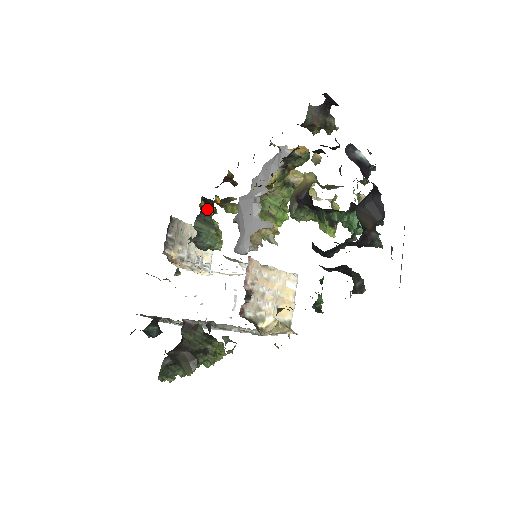
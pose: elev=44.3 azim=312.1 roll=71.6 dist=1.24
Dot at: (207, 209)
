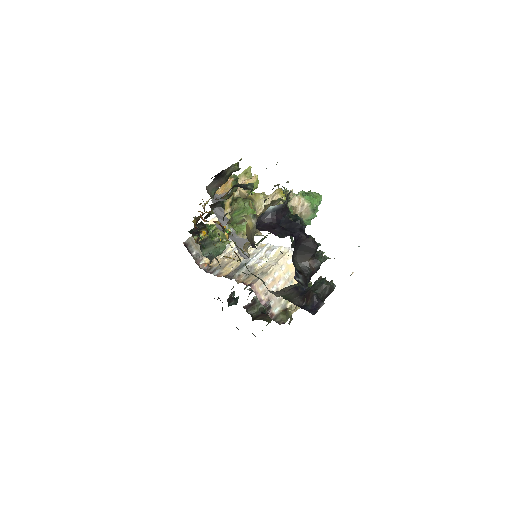
Dot at: occluded
